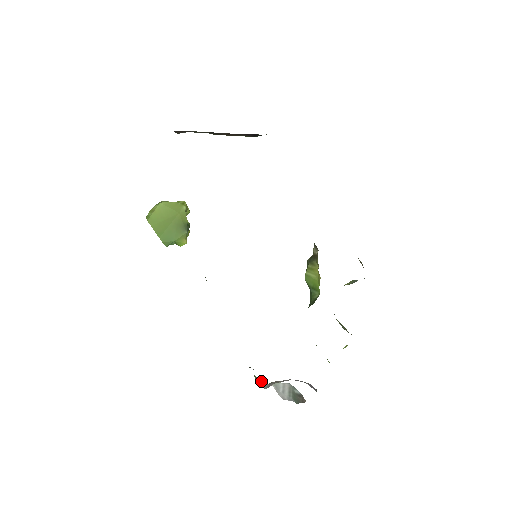
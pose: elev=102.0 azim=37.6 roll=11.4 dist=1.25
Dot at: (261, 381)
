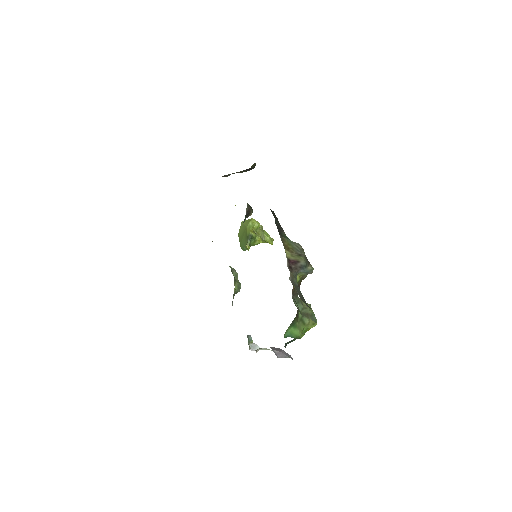
Dot at: (258, 346)
